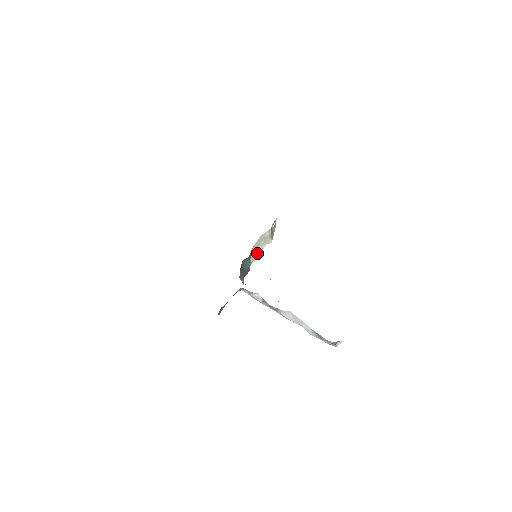
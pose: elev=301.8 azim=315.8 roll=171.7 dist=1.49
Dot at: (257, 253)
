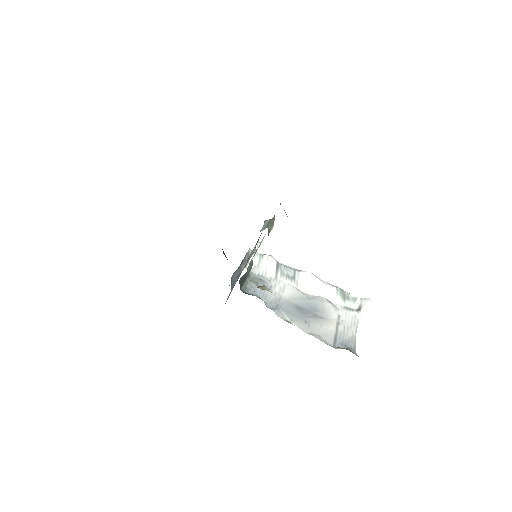
Dot at: occluded
